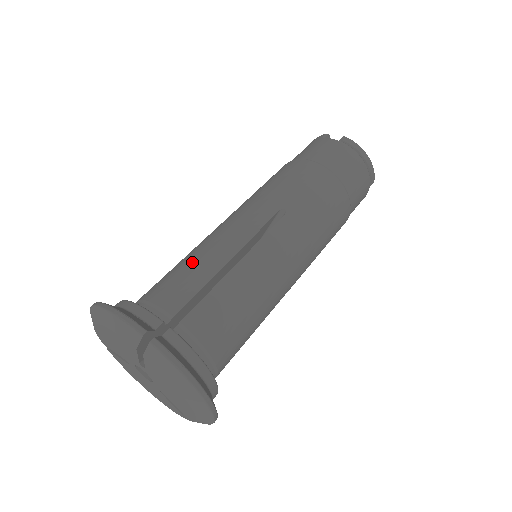
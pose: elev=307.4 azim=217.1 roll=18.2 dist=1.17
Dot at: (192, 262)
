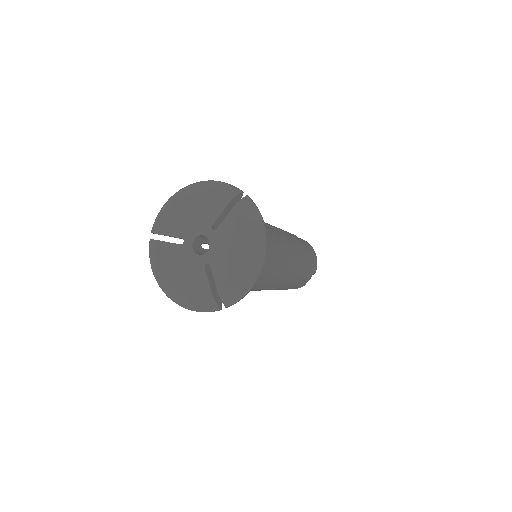
Dot at: occluded
